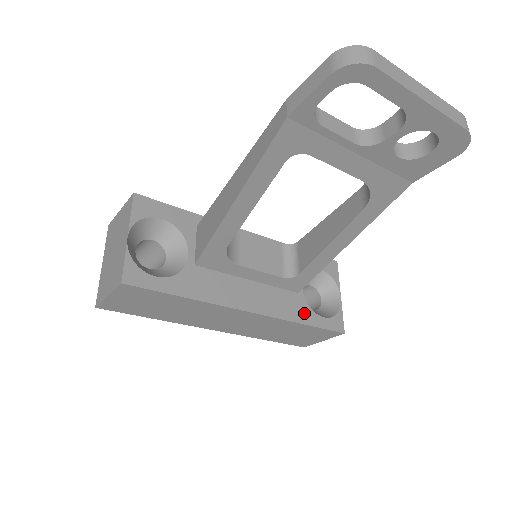
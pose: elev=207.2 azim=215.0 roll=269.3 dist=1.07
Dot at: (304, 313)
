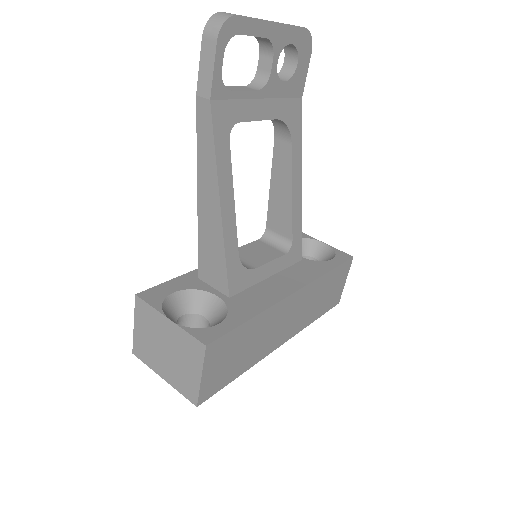
Dot at: (320, 267)
